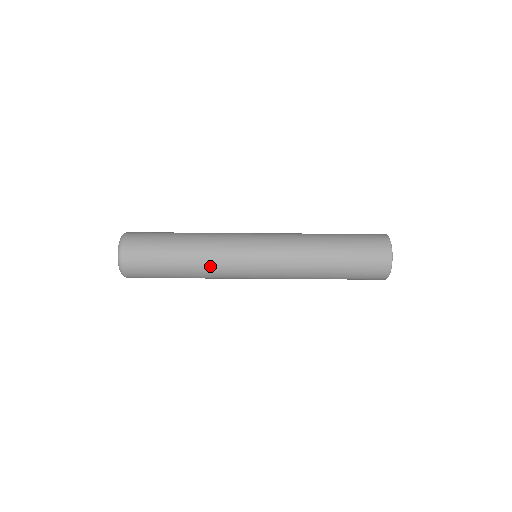
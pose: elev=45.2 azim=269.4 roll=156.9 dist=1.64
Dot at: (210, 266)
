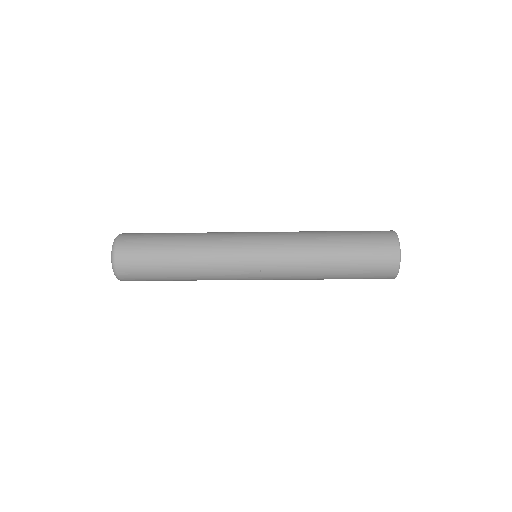
Dot at: (208, 273)
